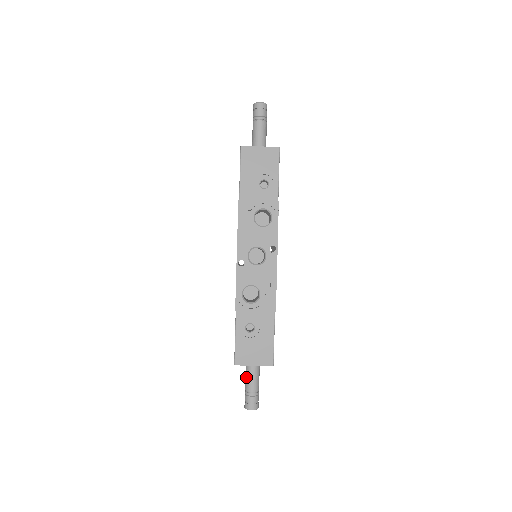
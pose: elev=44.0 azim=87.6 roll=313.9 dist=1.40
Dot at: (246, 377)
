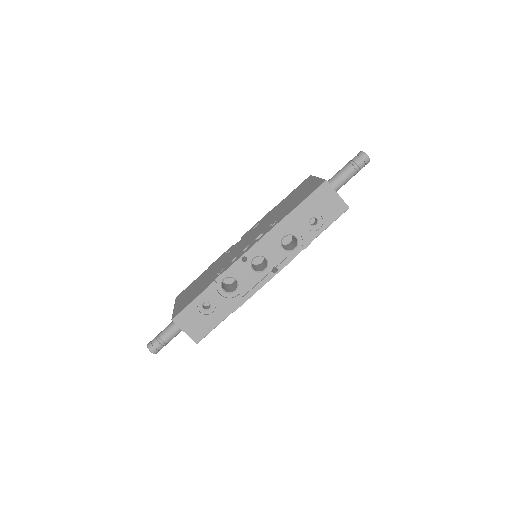
Dot at: (168, 327)
